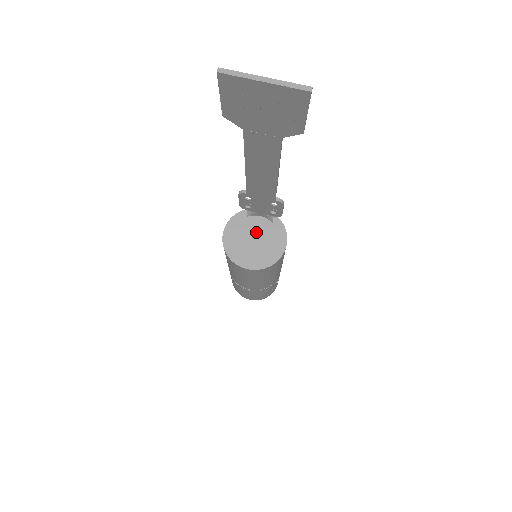
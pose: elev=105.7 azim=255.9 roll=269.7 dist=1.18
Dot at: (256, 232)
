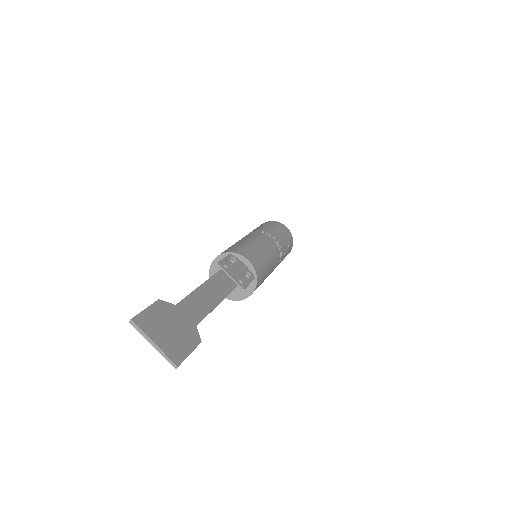
Dot at: occluded
